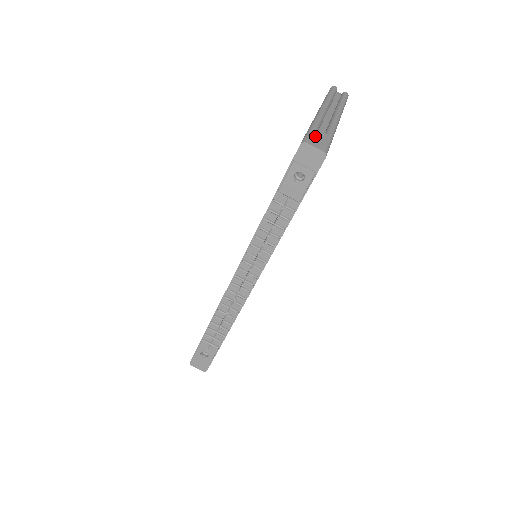
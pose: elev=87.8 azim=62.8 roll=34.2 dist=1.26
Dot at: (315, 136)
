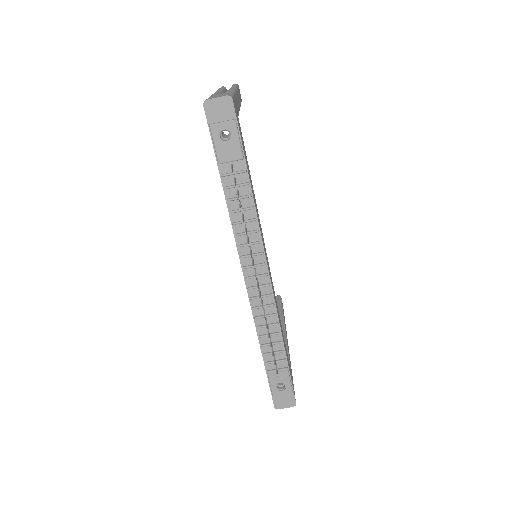
Dot at: (214, 96)
